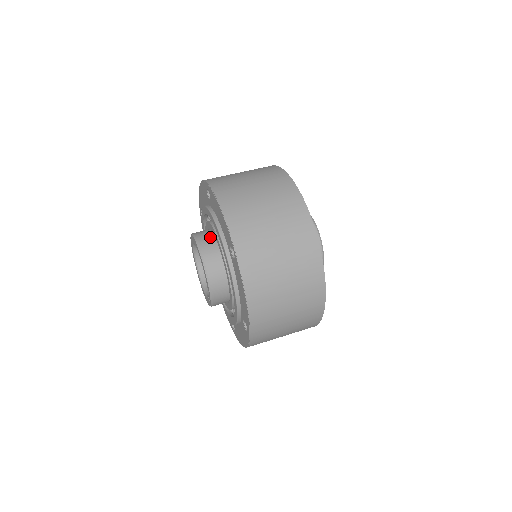
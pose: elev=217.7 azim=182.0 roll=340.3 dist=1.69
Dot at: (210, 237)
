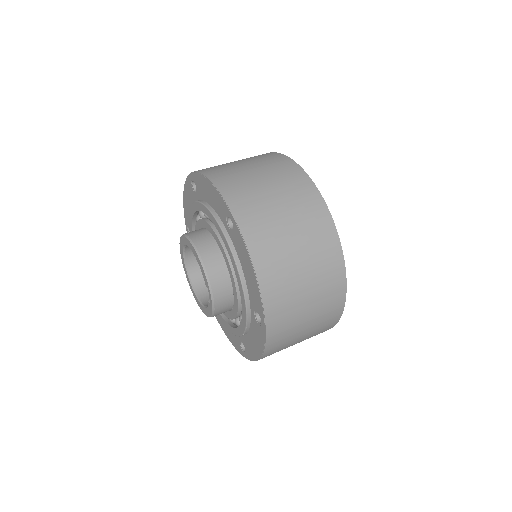
Dot at: (202, 231)
